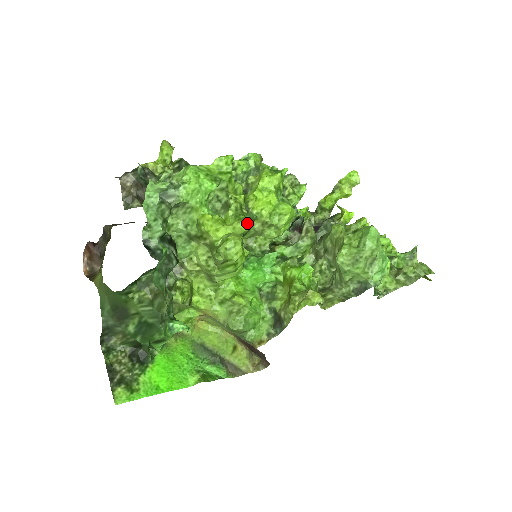
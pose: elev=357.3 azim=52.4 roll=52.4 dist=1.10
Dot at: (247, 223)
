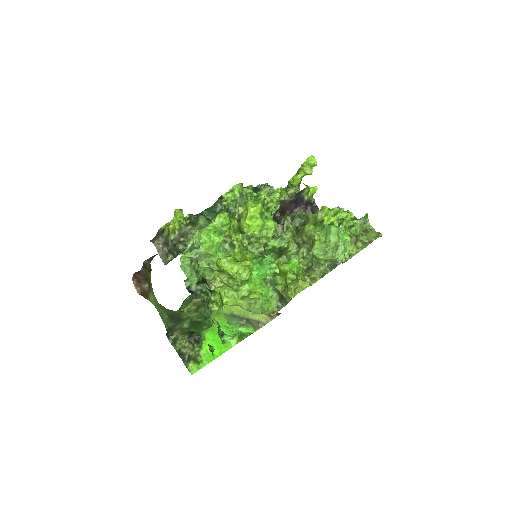
Dot at: (250, 258)
